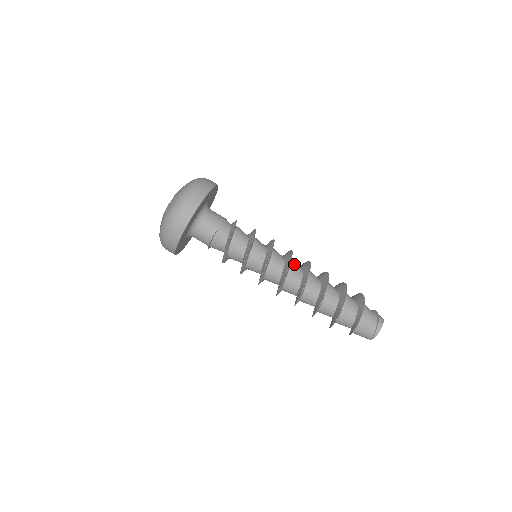
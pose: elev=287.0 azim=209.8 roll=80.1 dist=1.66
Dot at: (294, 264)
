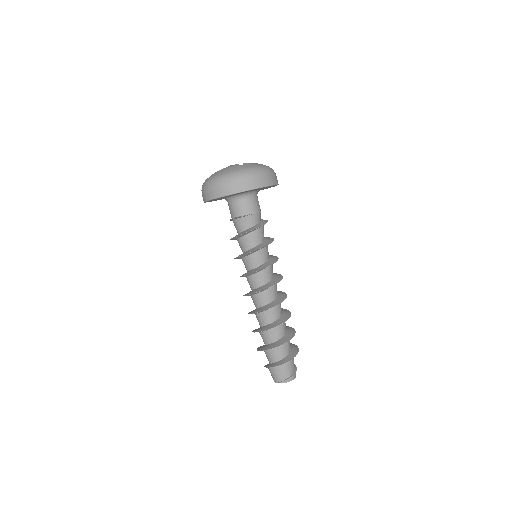
Dot at: occluded
